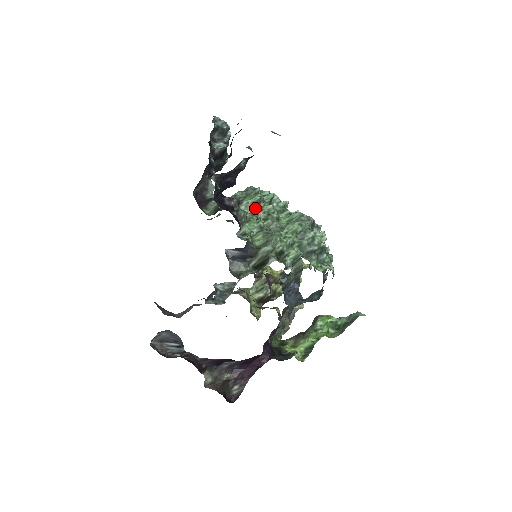
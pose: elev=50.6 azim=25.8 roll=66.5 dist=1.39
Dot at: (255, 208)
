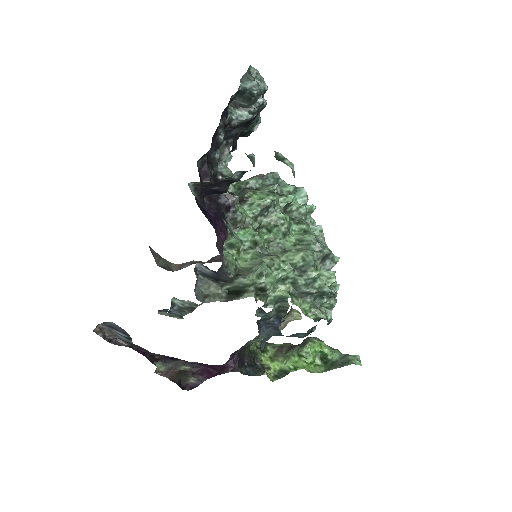
Dot at: (261, 212)
